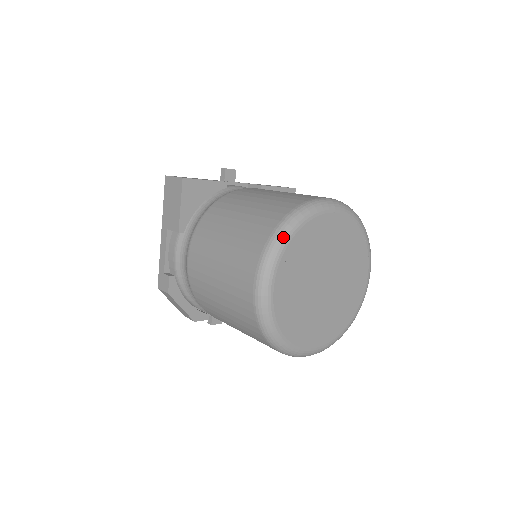
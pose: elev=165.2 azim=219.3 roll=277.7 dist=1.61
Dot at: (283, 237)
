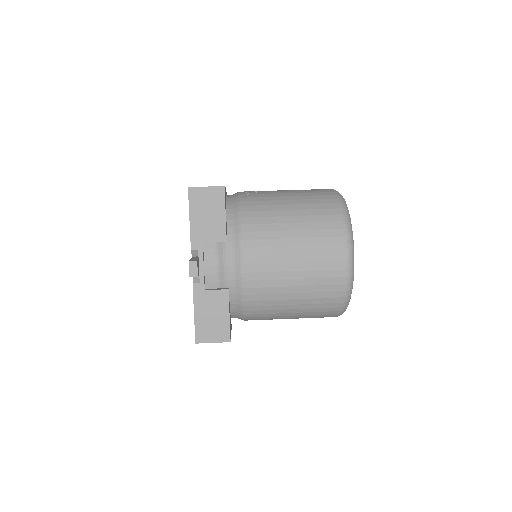
Dot at: occluded
